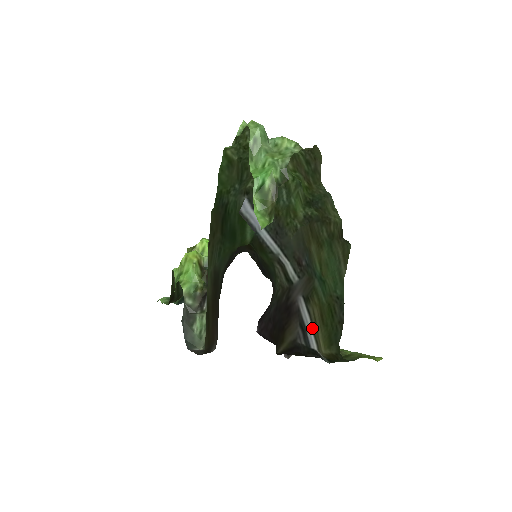
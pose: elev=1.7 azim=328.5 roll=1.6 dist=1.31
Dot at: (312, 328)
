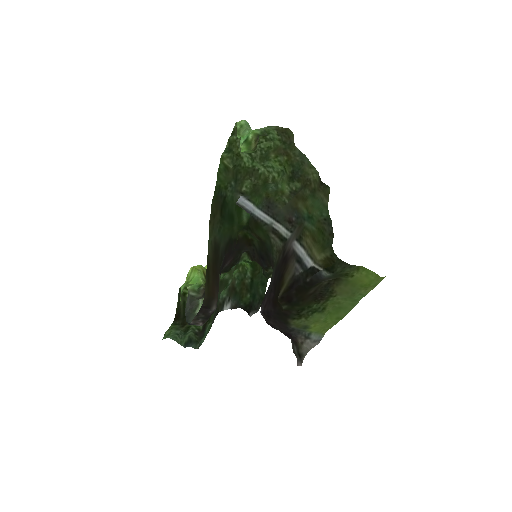
Dot at: (307, 253)
